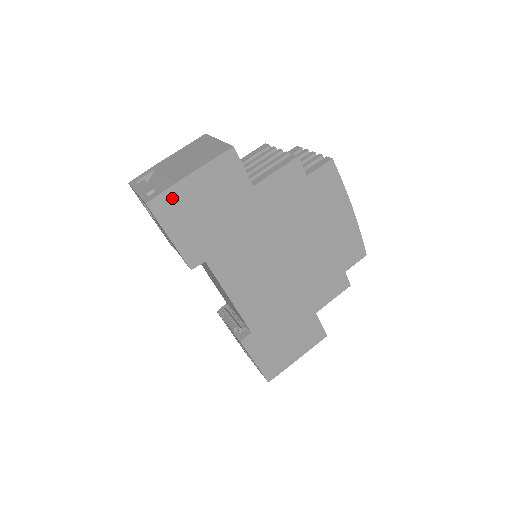
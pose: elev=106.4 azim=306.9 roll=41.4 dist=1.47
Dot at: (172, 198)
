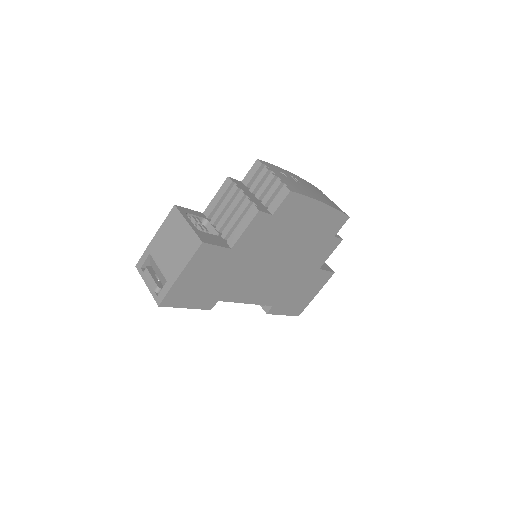
Dot at: (175, 293)
